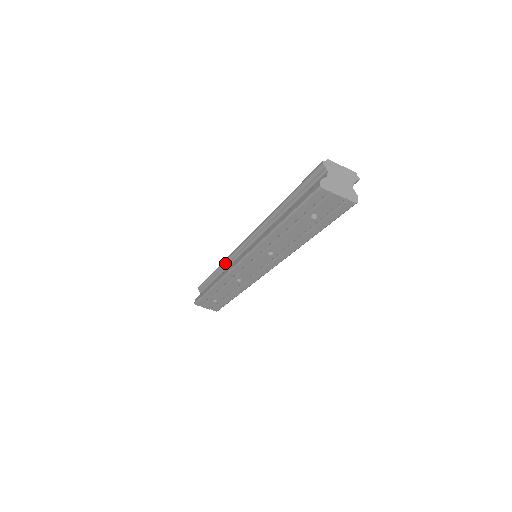
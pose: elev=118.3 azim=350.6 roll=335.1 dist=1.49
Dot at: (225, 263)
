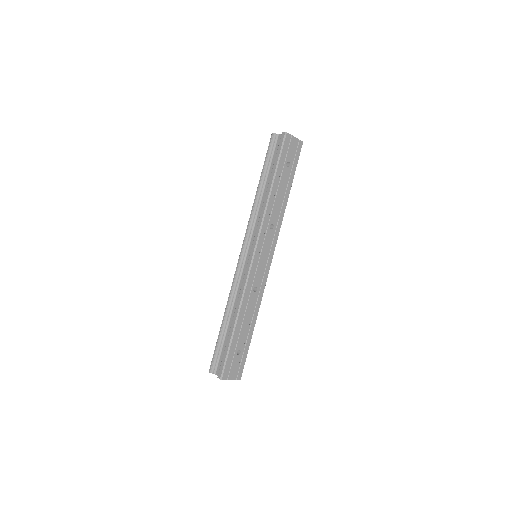
Dot at: (231, 295)
